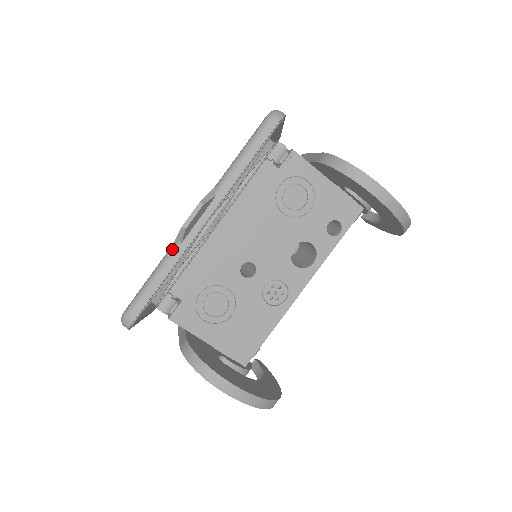
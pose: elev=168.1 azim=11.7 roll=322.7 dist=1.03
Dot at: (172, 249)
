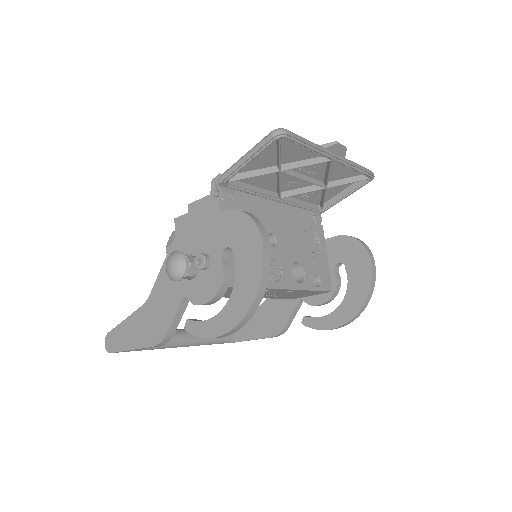
Dot at: (318, 145)
